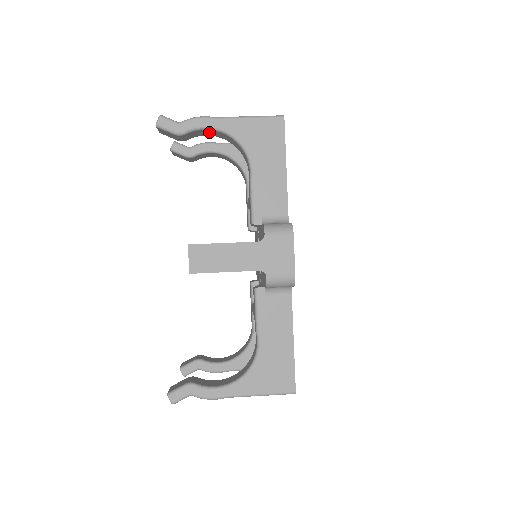
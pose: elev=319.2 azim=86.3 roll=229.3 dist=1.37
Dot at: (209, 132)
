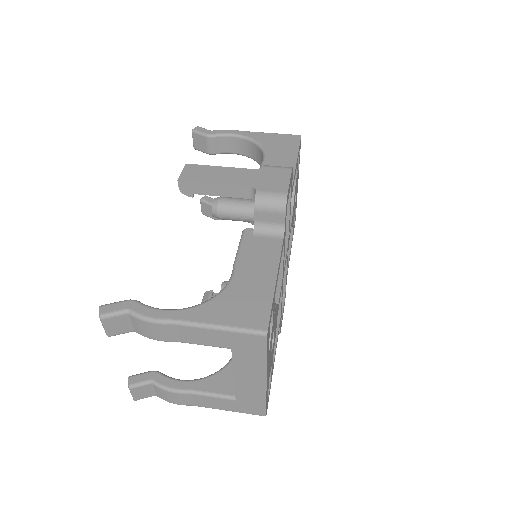
Dot at: (235, 144)
